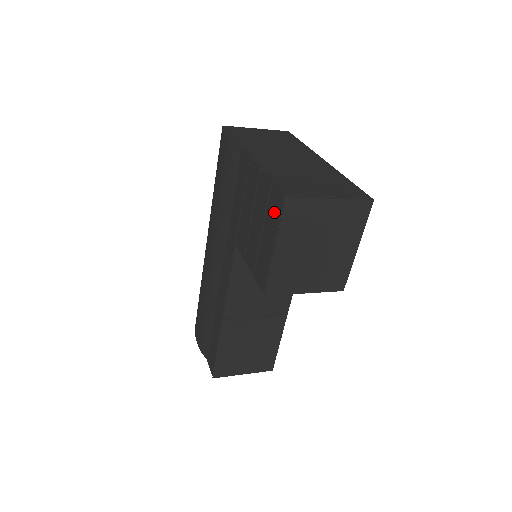
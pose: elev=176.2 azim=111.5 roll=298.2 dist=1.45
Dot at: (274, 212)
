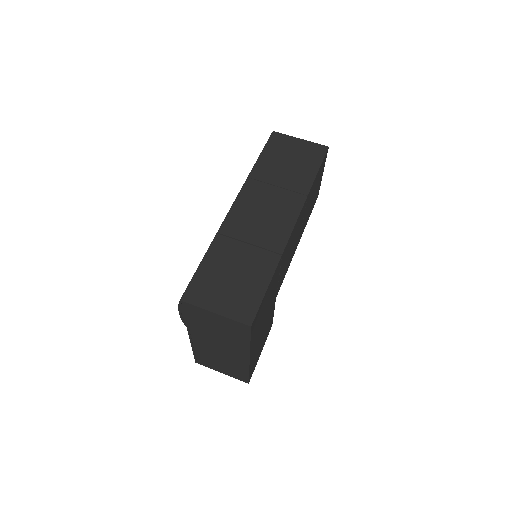
Dot at: occluded
